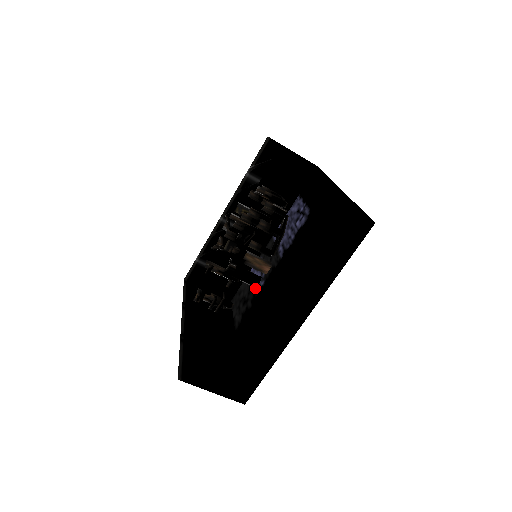
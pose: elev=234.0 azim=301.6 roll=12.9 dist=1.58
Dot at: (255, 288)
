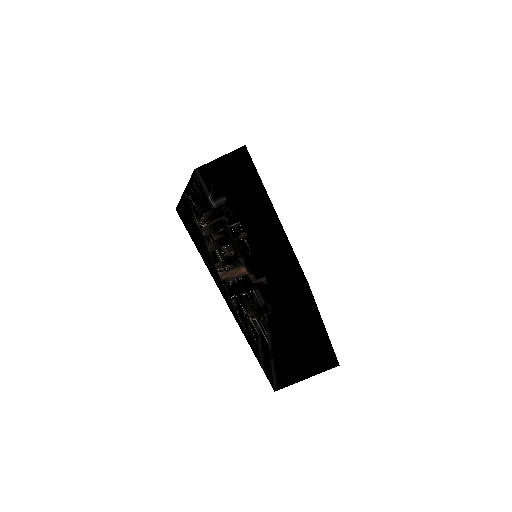
Dot at: occluded
